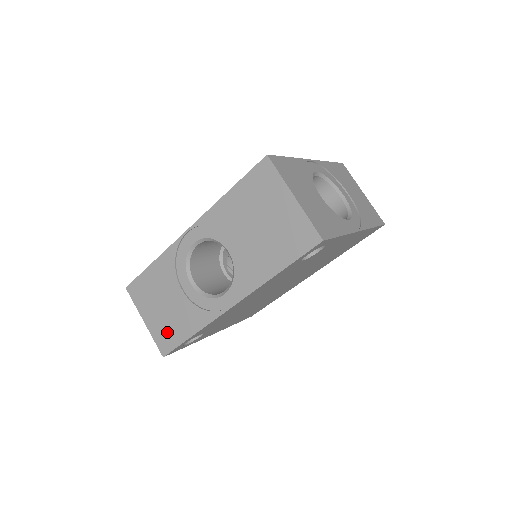
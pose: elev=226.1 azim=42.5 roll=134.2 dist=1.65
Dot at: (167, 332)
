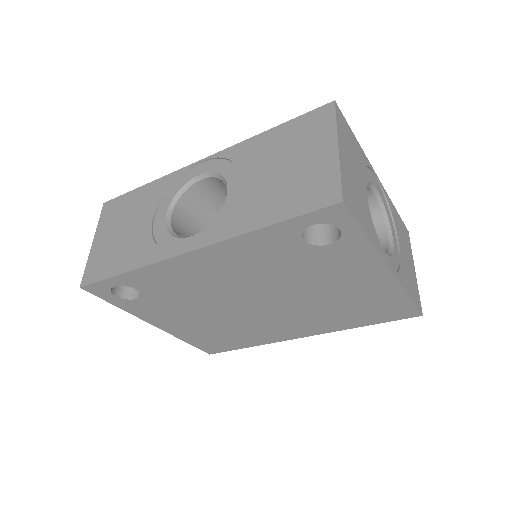
Dot at: (105, 260)
